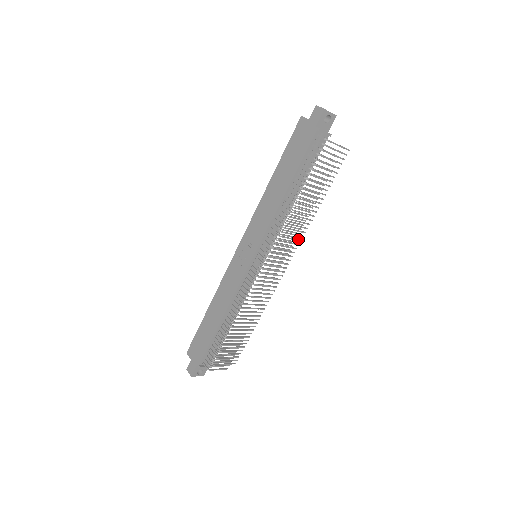
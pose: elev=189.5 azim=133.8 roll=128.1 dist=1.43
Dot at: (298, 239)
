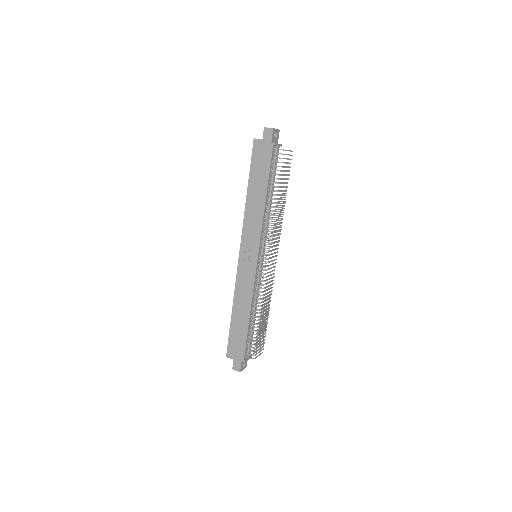
Dot at: occluded
